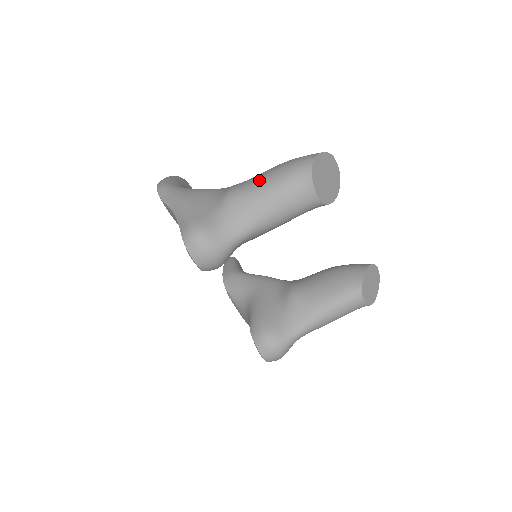
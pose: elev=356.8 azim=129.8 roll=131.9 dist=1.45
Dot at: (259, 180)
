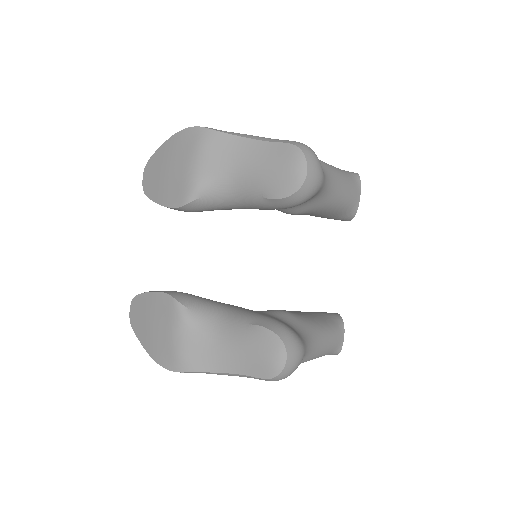
Dot at: occluded
